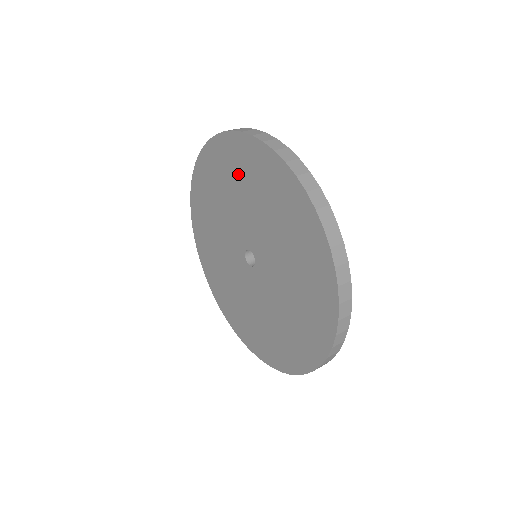
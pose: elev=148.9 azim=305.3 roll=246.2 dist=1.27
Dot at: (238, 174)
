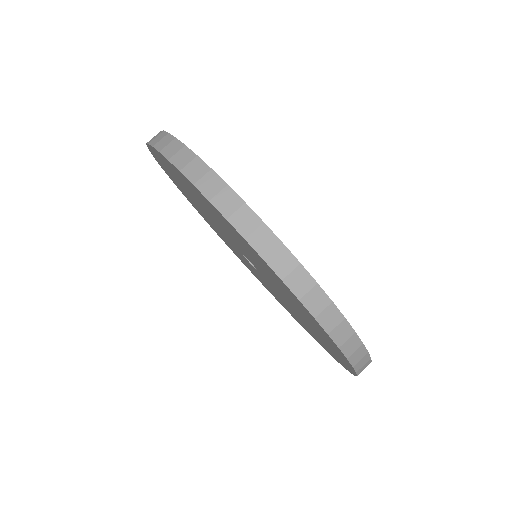
Dot at: (193, 193)
